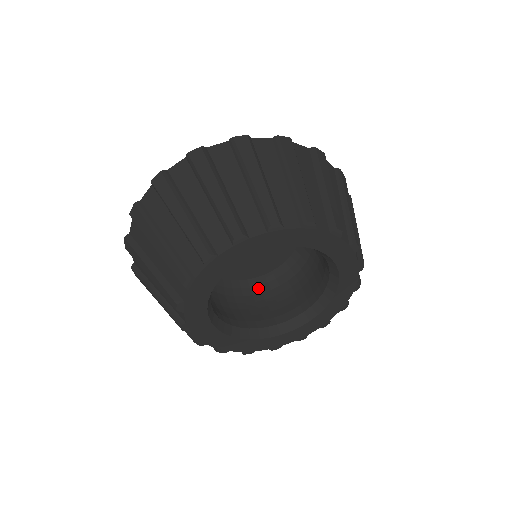
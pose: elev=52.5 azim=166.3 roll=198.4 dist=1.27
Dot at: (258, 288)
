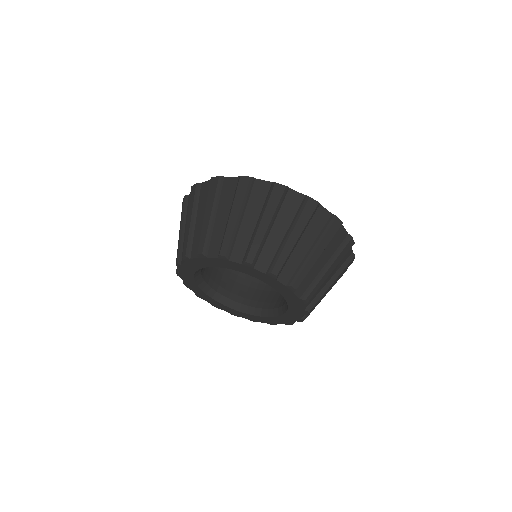
Dot at: occluded
